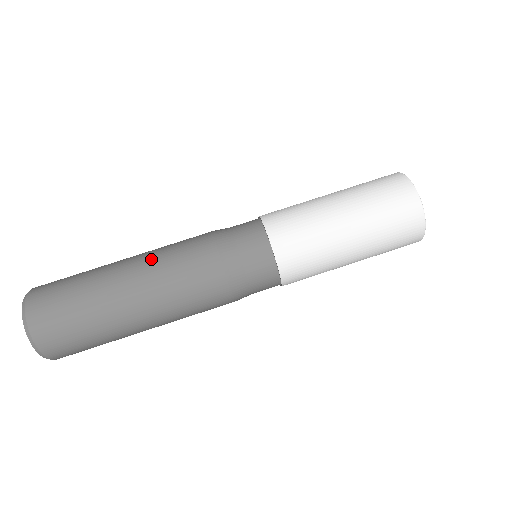
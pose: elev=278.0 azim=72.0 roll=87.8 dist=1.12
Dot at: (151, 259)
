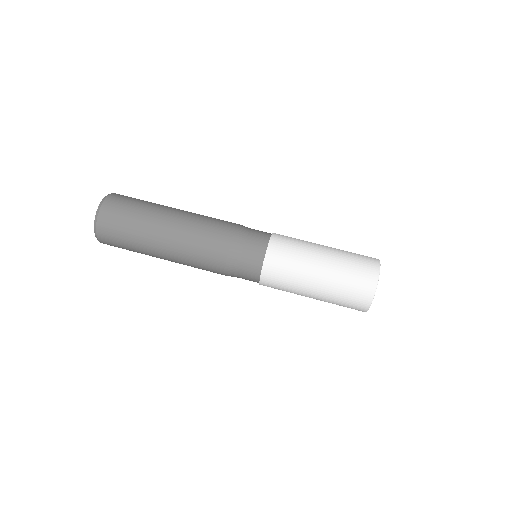
Dot at: occluded
